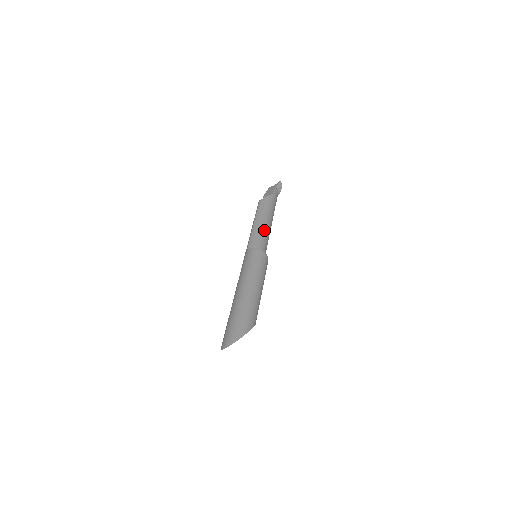
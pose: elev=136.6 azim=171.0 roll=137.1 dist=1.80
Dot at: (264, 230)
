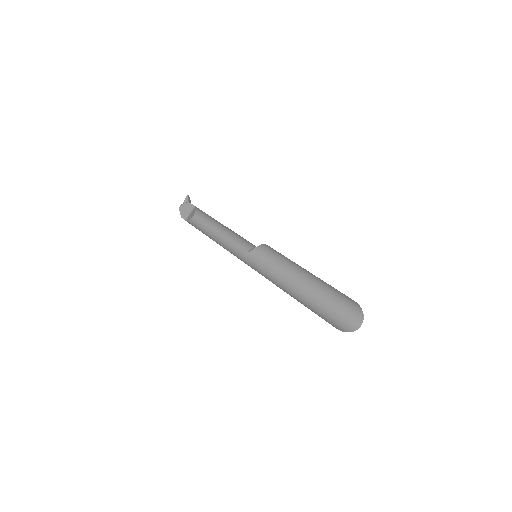
Dot at: (235, 233)
